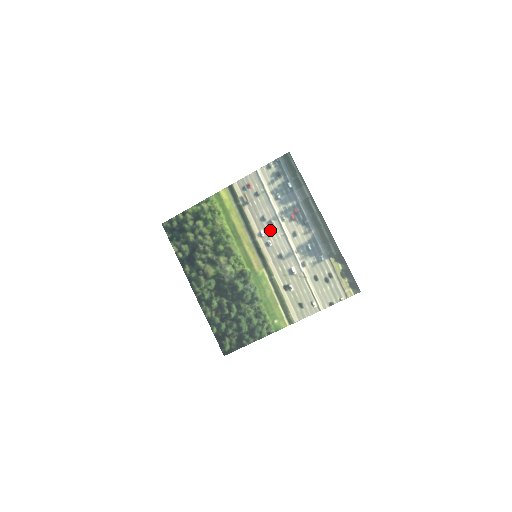
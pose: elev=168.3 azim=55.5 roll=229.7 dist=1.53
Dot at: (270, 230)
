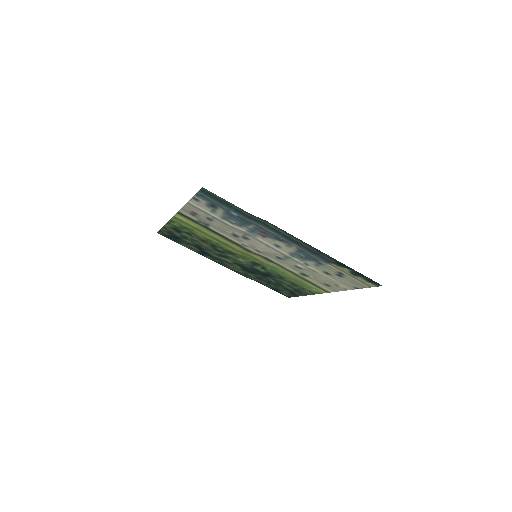
Dot at: (250, 243)
